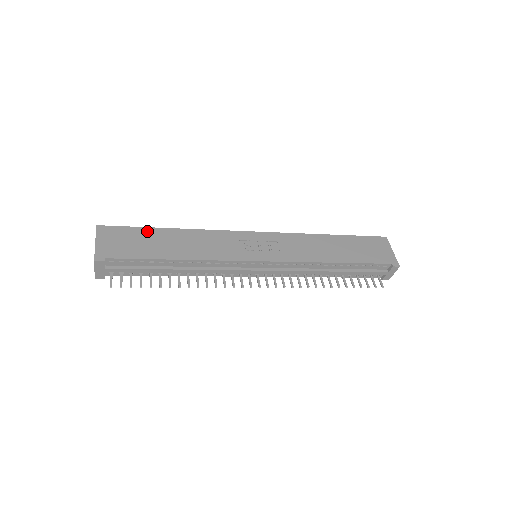
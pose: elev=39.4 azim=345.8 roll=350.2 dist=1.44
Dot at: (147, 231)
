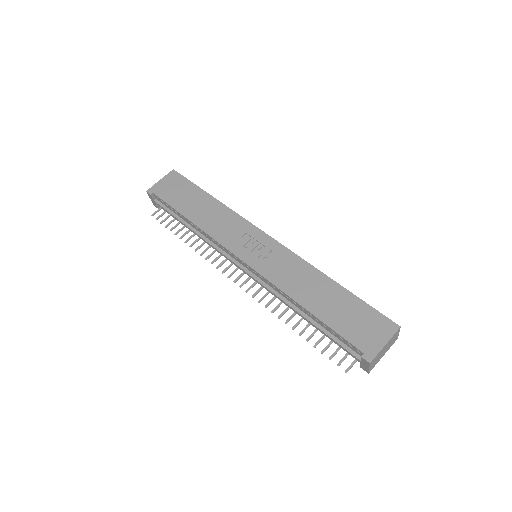
Dot at: (195, 189)
